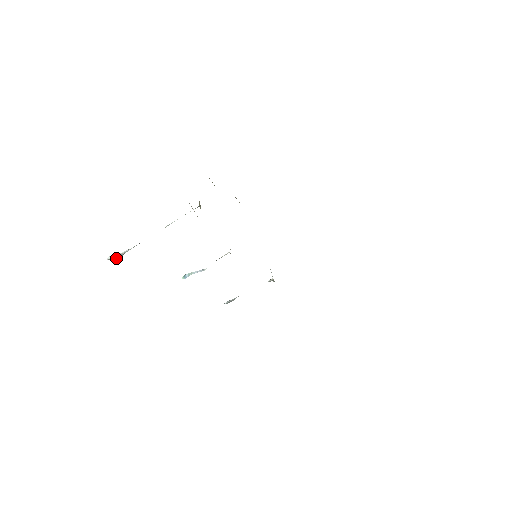
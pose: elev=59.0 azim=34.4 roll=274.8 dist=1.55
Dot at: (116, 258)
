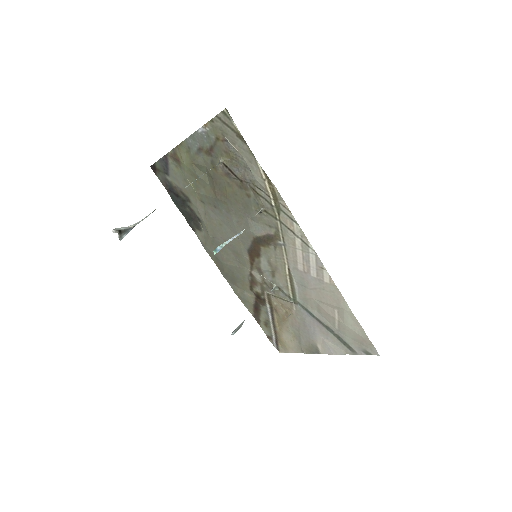
Dot at: (120, 236)
